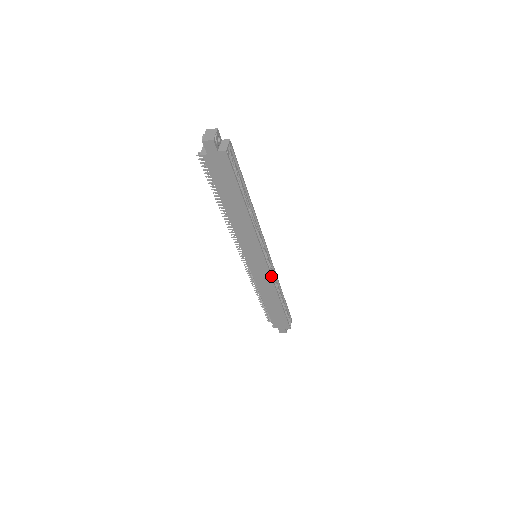
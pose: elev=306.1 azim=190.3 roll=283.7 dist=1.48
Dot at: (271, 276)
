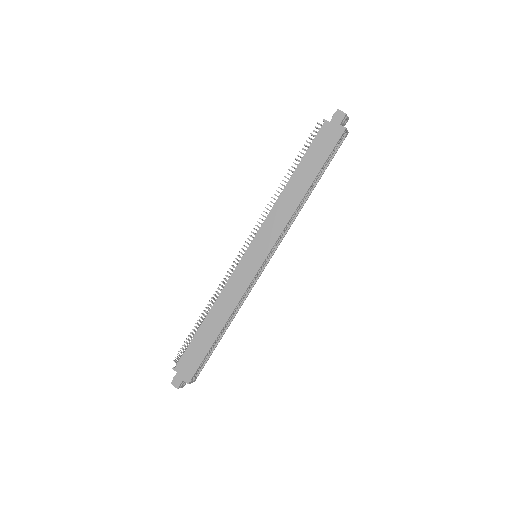
Dot at: (249, 285)
